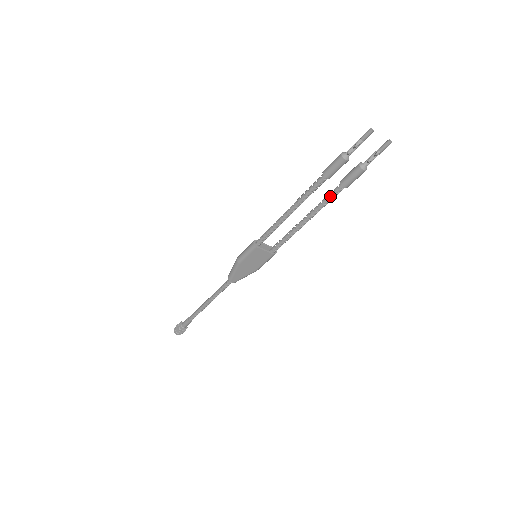
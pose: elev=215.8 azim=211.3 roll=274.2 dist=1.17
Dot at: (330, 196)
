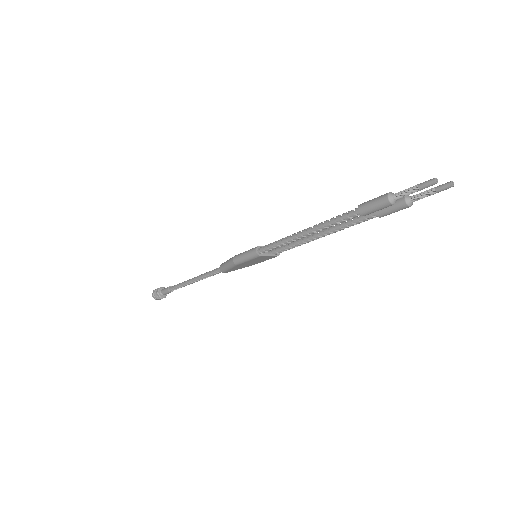
Dot at: (359, 221)
